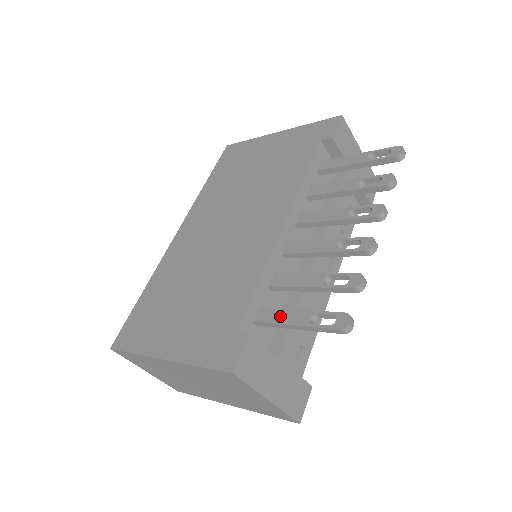
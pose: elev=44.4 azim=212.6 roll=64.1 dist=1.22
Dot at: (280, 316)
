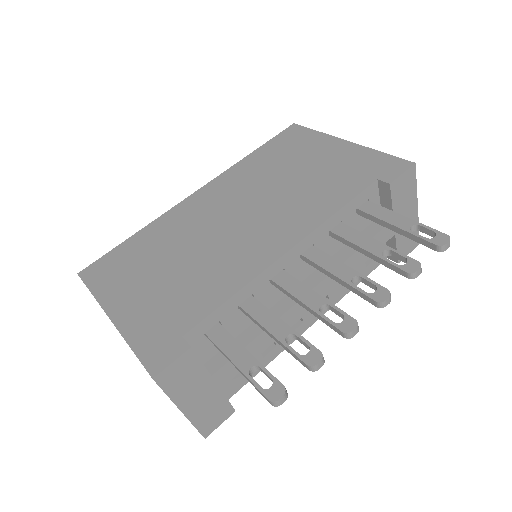
Dot at: (229, 345)
